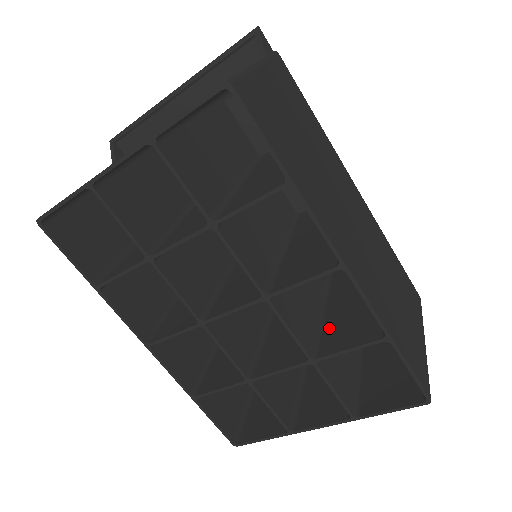
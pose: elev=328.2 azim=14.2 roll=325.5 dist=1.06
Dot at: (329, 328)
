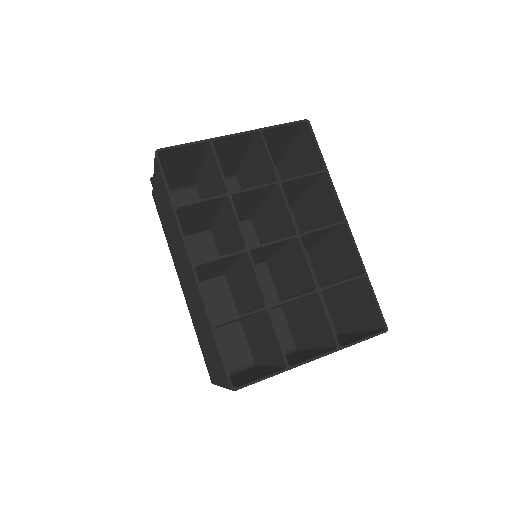
Dot at: occluded
